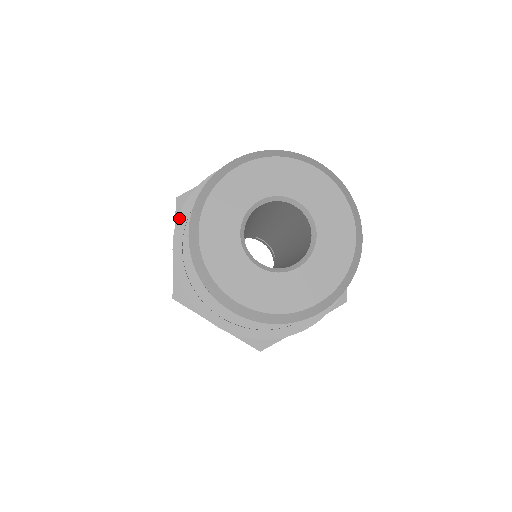
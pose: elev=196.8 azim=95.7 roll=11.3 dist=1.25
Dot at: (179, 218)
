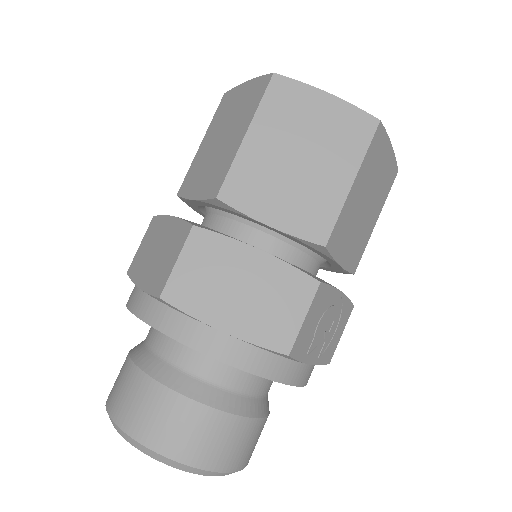
Dot at: occluded
